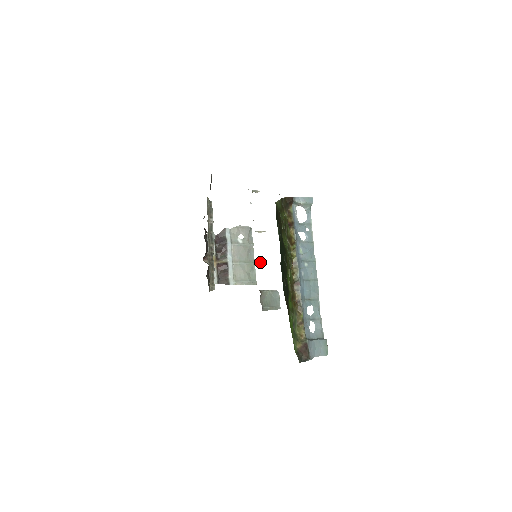
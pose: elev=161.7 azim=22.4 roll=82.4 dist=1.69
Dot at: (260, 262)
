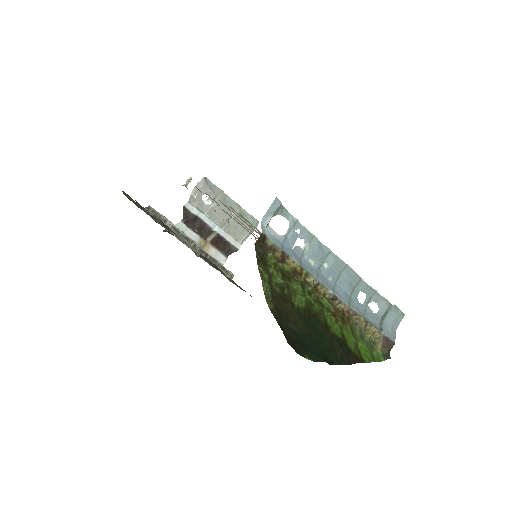
Dot at: occluded
